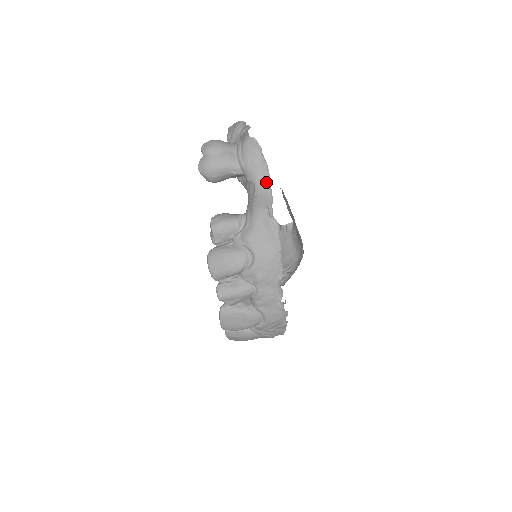
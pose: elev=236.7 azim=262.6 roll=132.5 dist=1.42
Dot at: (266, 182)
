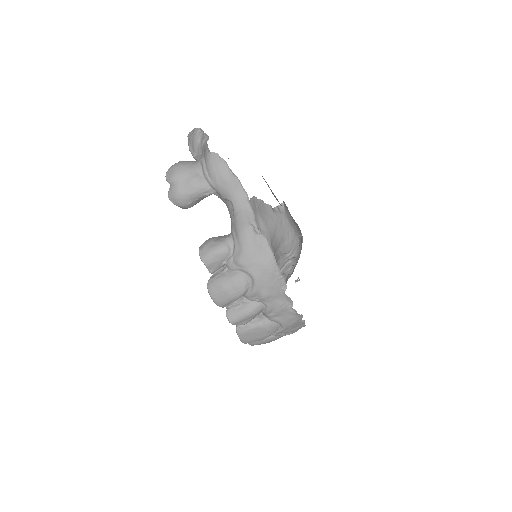
Dot at: (242, 196)
